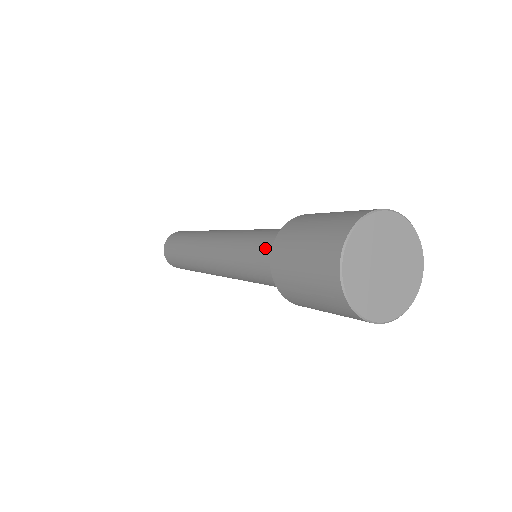
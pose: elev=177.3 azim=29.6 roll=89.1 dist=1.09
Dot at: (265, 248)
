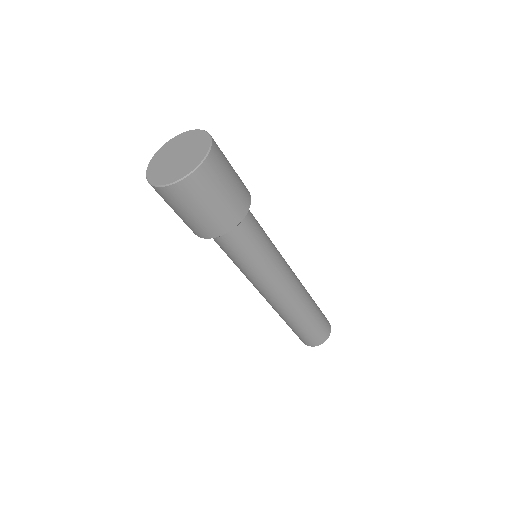
Dot at: occluded
